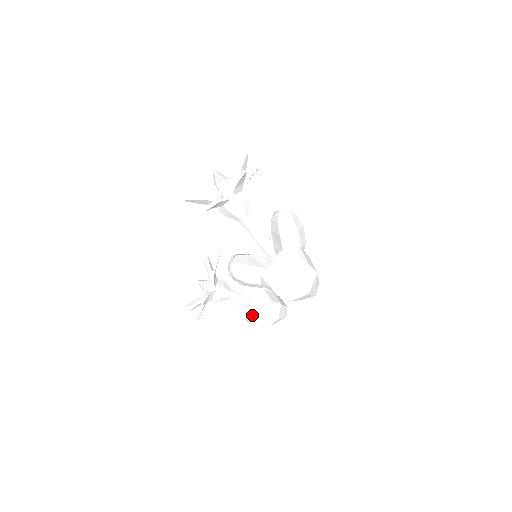
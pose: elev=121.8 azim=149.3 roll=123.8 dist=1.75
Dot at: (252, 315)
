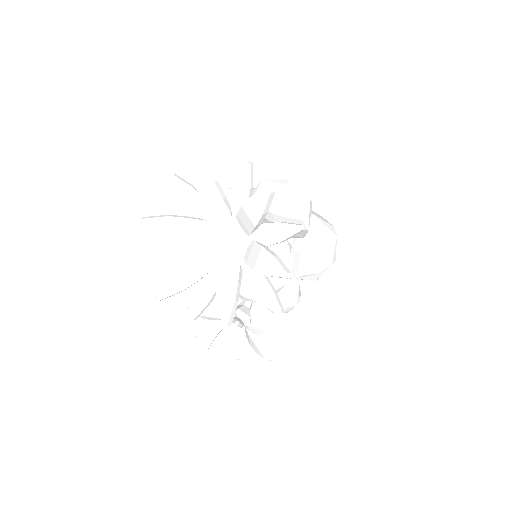
Dot at: occluded
